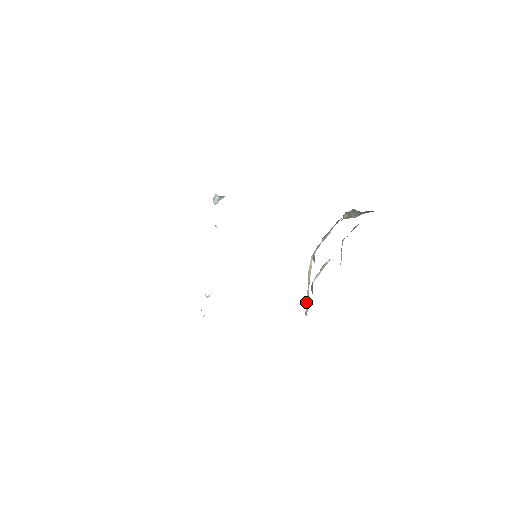
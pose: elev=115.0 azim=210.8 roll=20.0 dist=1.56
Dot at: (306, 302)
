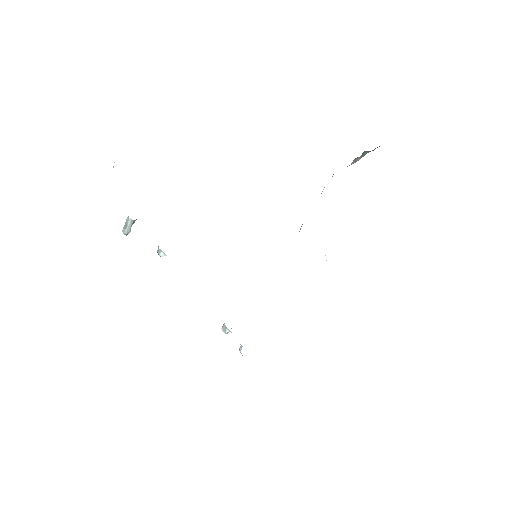
Dot at: occluded
